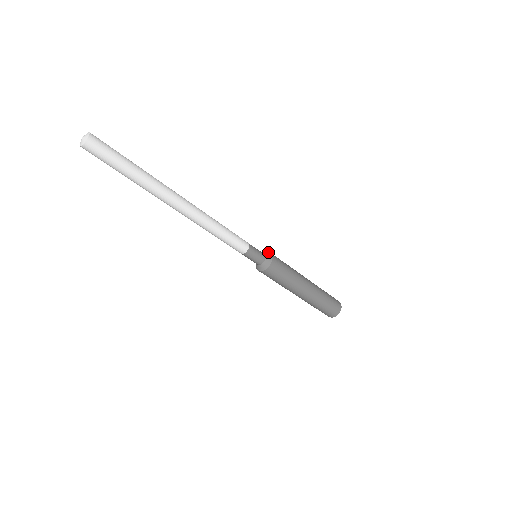
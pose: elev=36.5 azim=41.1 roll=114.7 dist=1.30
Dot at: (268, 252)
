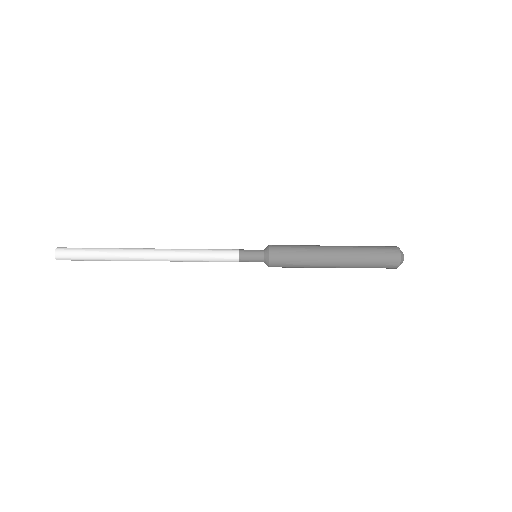
Dot at: (268, 252)
